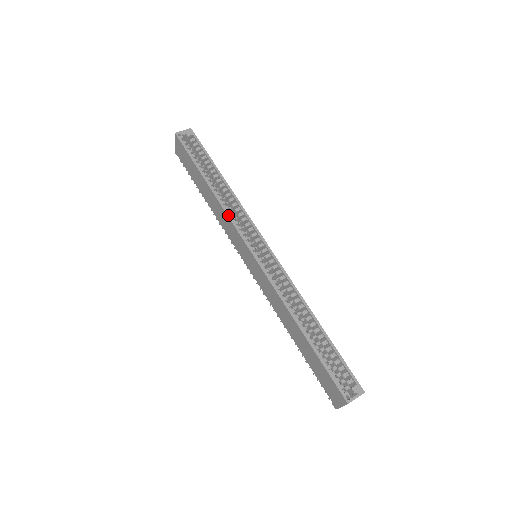
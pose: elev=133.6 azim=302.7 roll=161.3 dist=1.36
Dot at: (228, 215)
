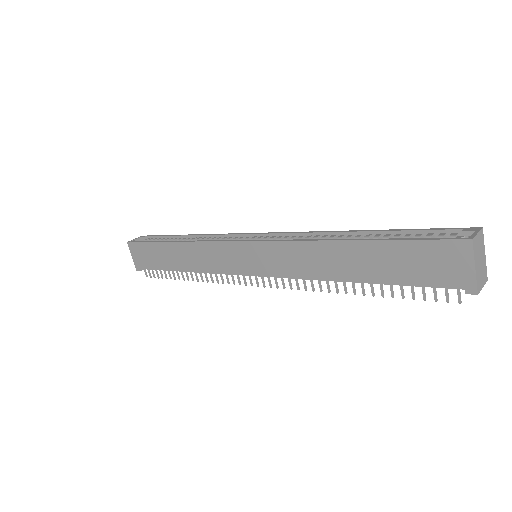
Dot at: (204, 241)
